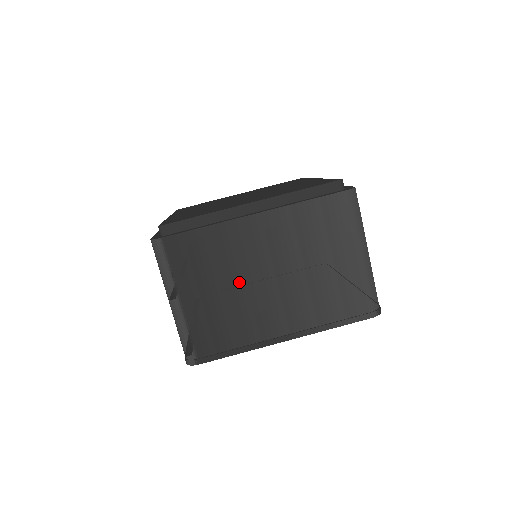
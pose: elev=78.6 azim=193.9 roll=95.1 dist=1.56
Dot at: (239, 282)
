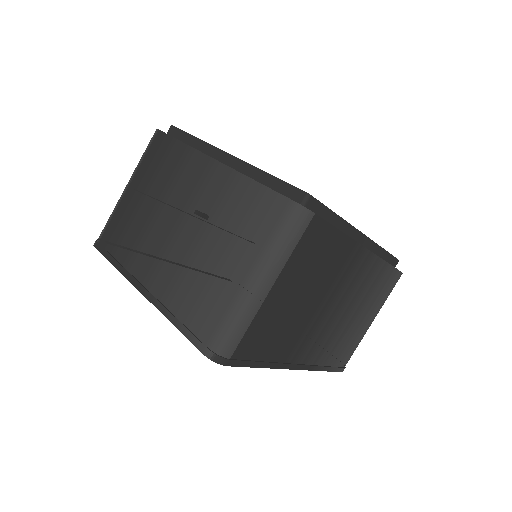
Dot at: (162, 209)
